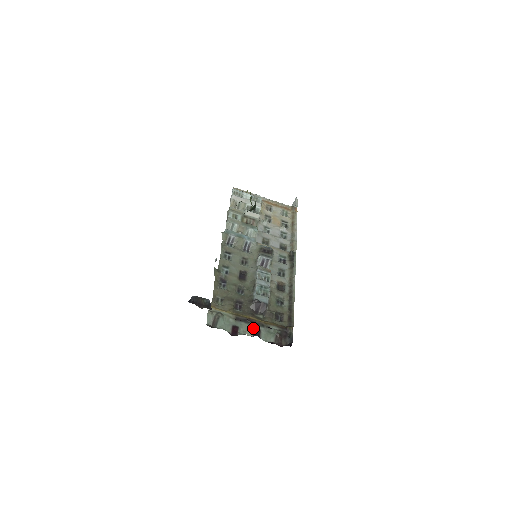
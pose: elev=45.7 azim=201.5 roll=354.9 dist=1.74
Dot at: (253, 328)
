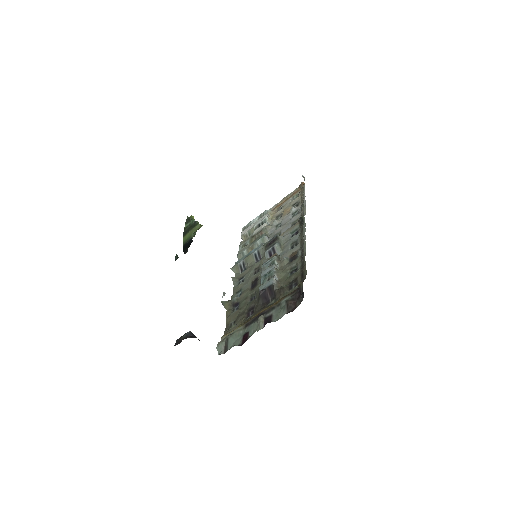
Dot at: (262, 319)
